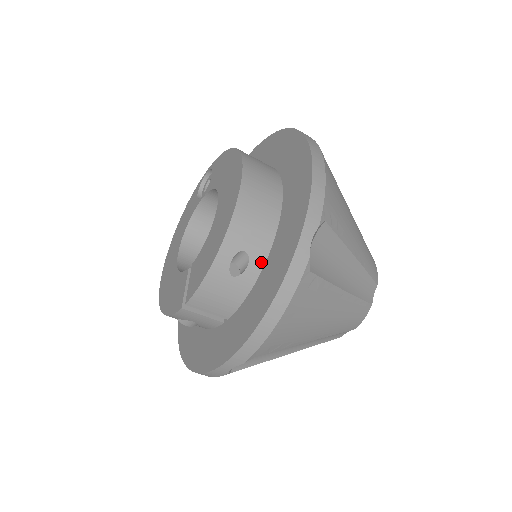
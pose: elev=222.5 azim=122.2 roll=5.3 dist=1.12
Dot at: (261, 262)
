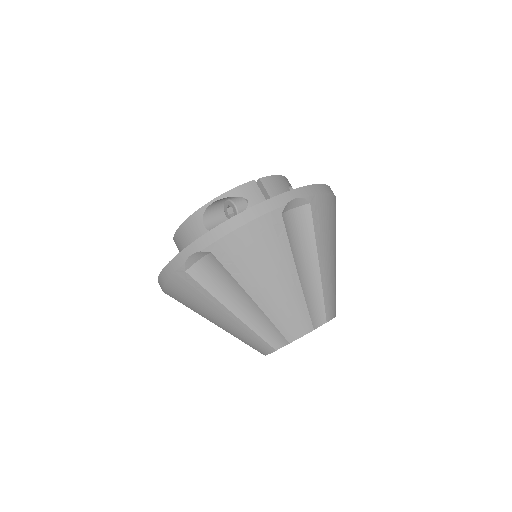
Dot at: occluded
